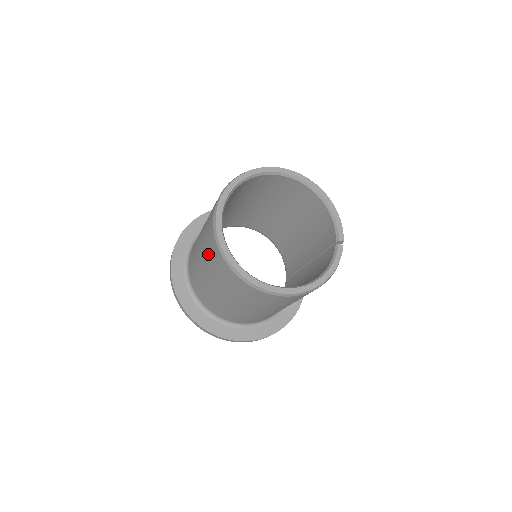
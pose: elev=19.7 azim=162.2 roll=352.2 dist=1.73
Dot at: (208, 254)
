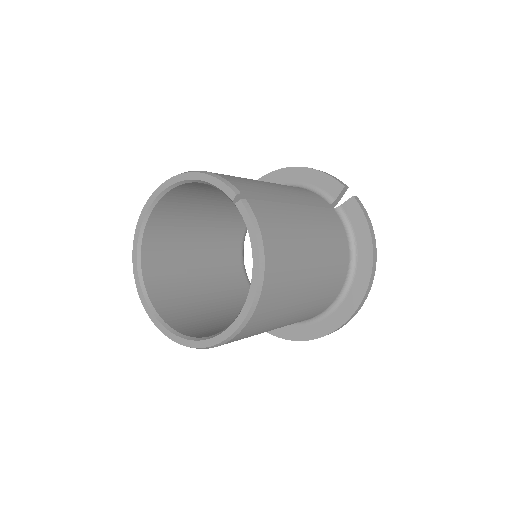
Dot at: occluded
